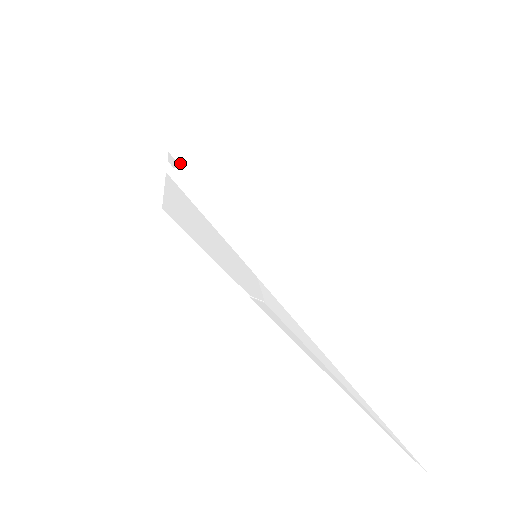
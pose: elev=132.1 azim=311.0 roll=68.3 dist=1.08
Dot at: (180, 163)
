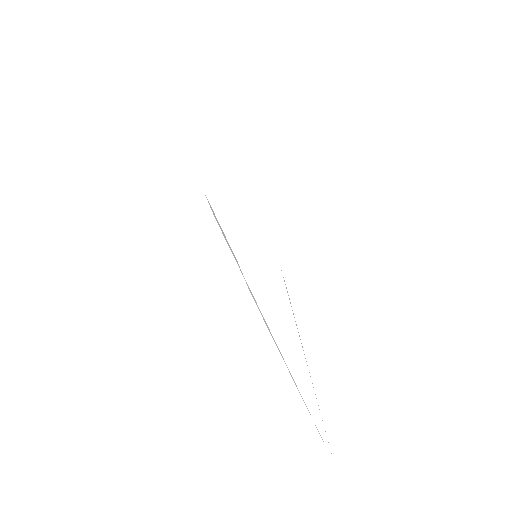
Dot at: occluded
